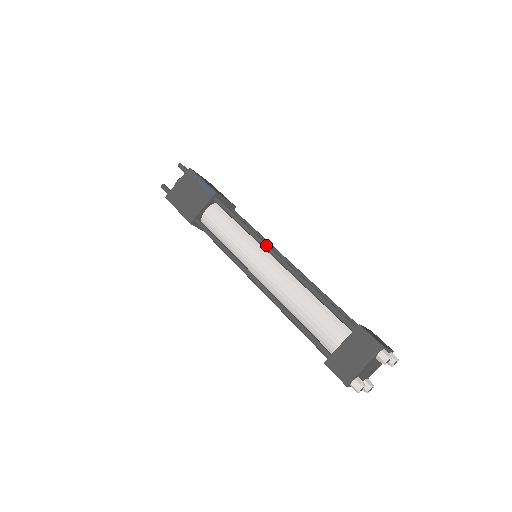
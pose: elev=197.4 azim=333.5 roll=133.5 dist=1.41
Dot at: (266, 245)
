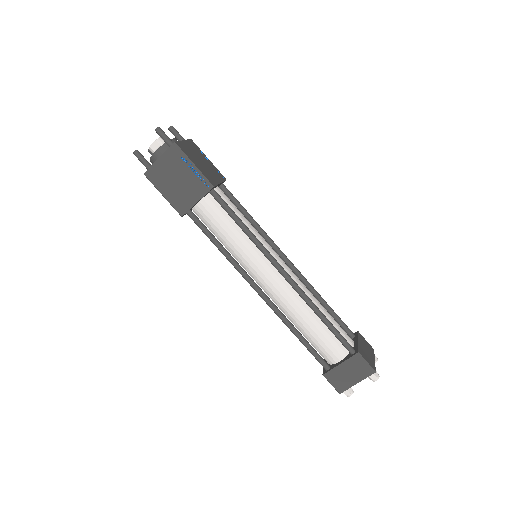
Dot at: (273, 261)
